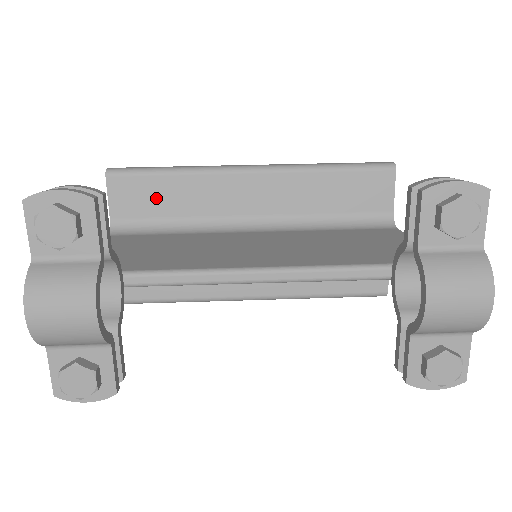
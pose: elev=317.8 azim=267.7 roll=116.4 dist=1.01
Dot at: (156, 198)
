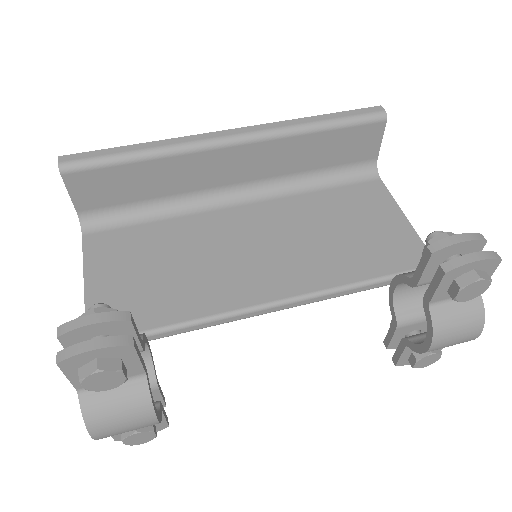
Dot at: (127, 186)
